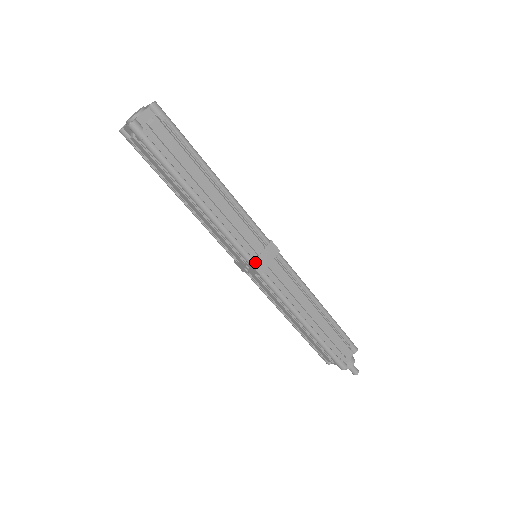
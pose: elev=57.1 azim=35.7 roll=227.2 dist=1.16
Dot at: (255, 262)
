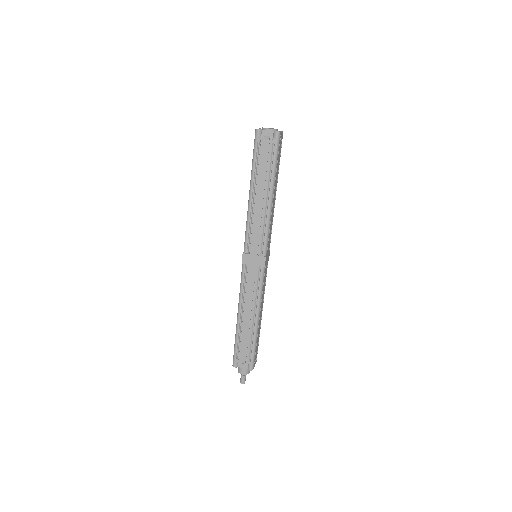
Dot at: (246, 254)
